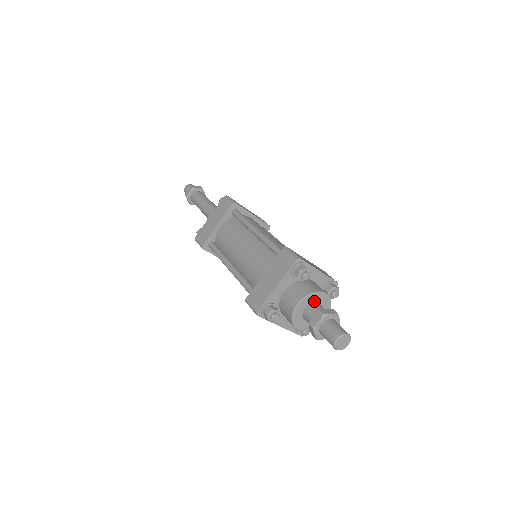
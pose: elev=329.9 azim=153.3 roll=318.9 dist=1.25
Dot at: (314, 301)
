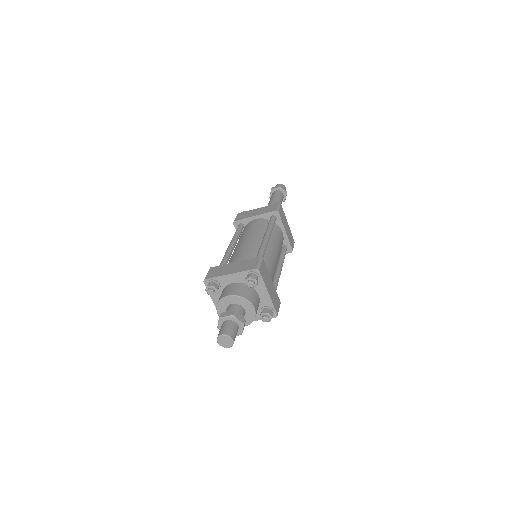
Dot at: (242, 305)
